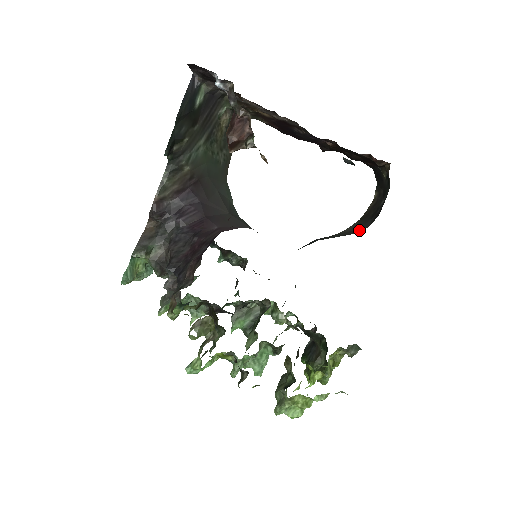
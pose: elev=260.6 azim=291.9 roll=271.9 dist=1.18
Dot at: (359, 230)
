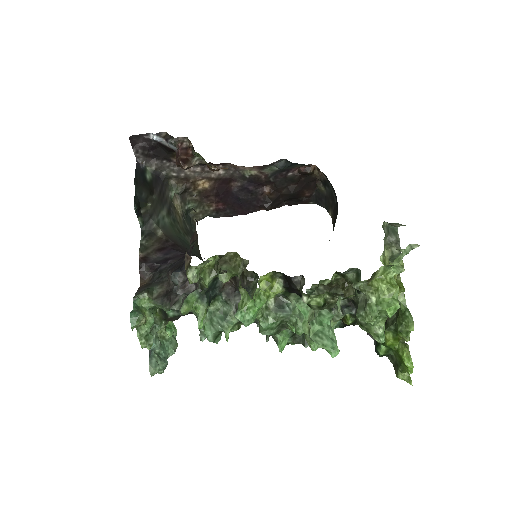
Dot at: occluded
